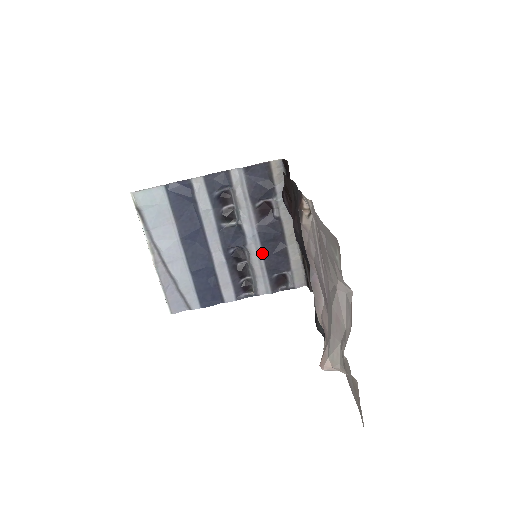
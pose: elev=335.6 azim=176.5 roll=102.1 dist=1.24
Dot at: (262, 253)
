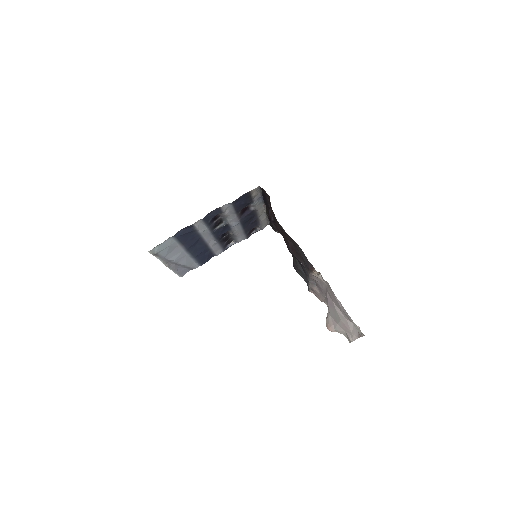
Dot at: (242, 228)
